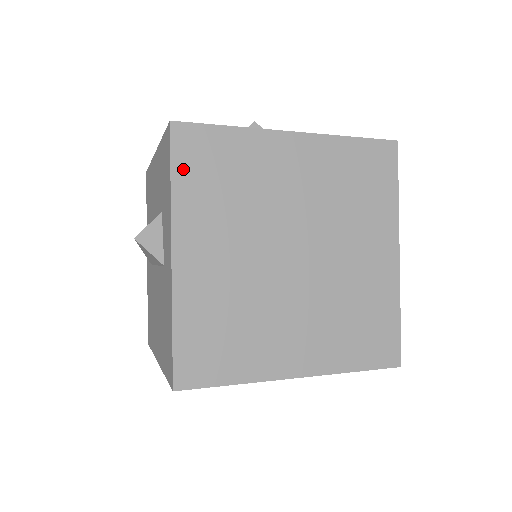
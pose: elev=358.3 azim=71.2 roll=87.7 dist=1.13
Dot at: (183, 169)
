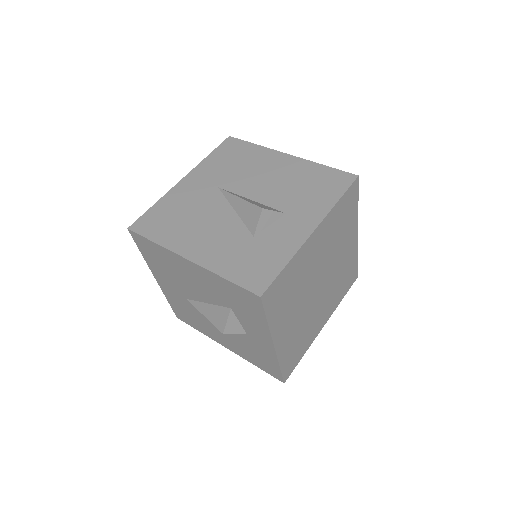
Dot at: (271, 310)
